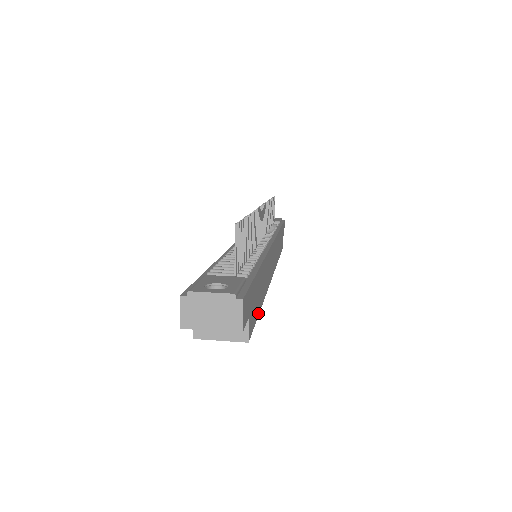
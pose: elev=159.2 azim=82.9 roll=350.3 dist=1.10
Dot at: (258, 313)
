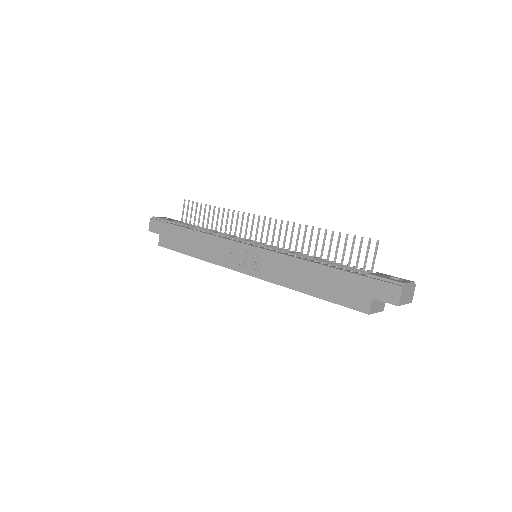
Dot at: occluded
